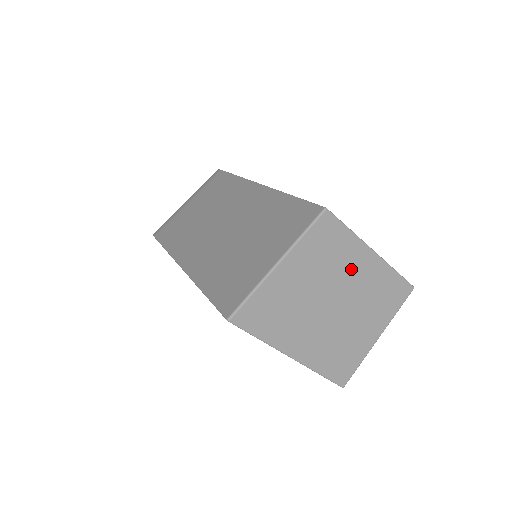
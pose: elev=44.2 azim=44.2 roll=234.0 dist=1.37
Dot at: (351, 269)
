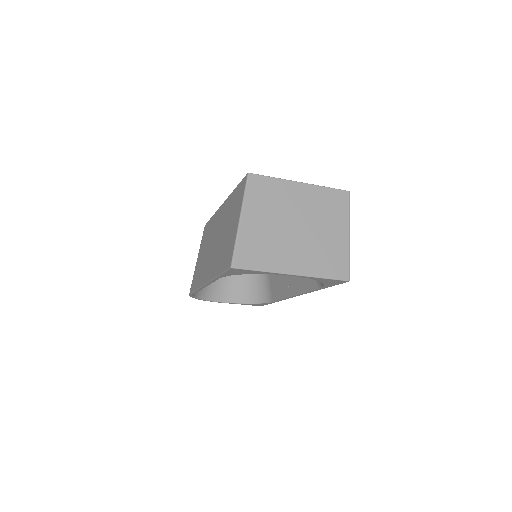
Dot at: (293, 200)
